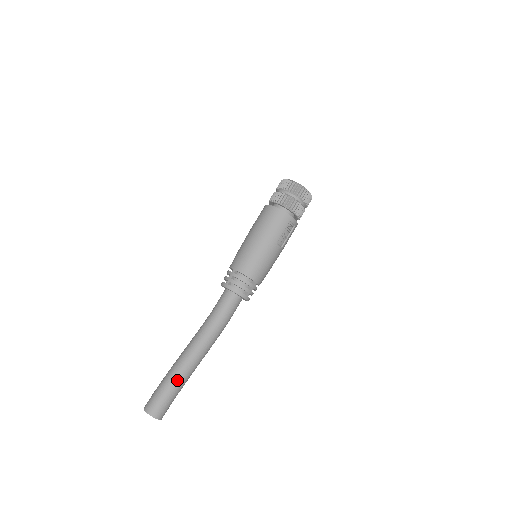
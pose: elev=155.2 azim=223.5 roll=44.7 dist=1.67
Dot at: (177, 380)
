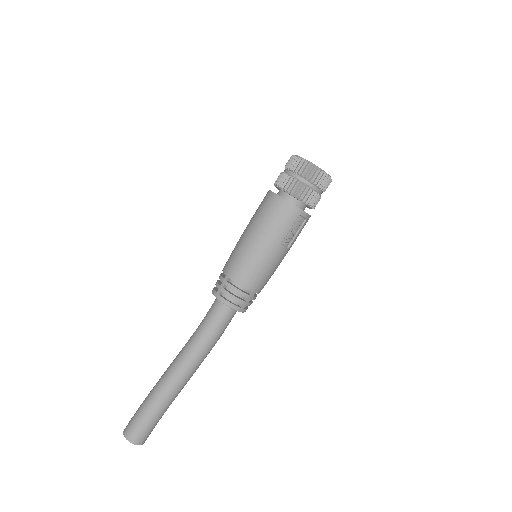
Dot at: (159, 404)
